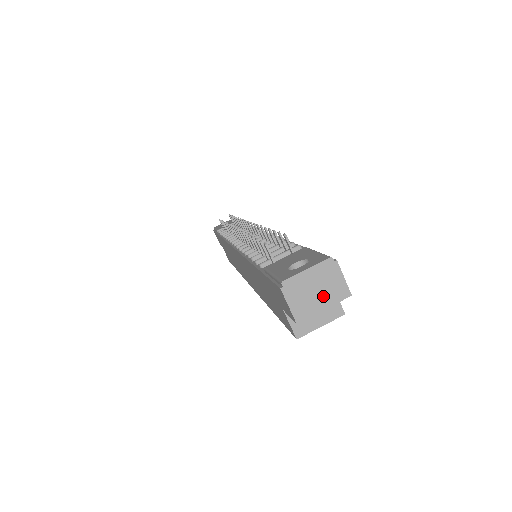
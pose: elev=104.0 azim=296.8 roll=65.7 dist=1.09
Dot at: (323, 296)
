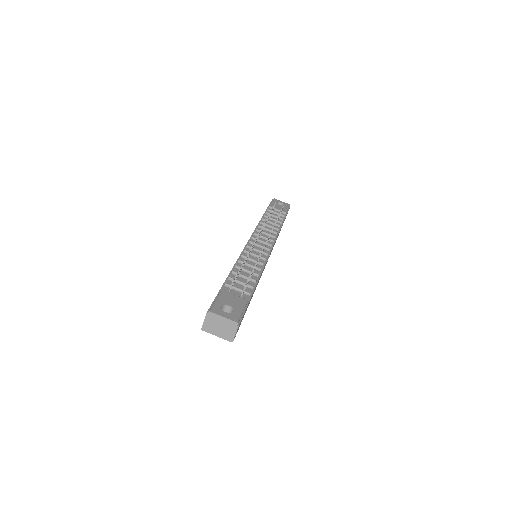
Dot at: (221, 332)
